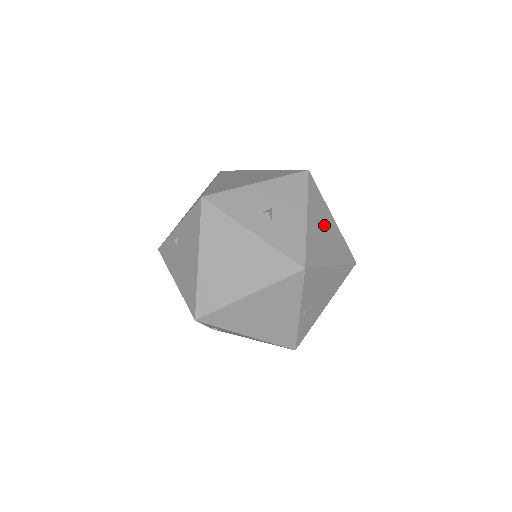
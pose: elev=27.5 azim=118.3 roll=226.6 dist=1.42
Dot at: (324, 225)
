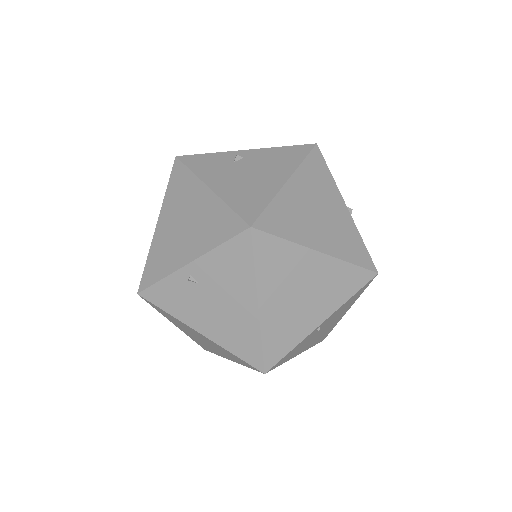
Dot at: occluded
